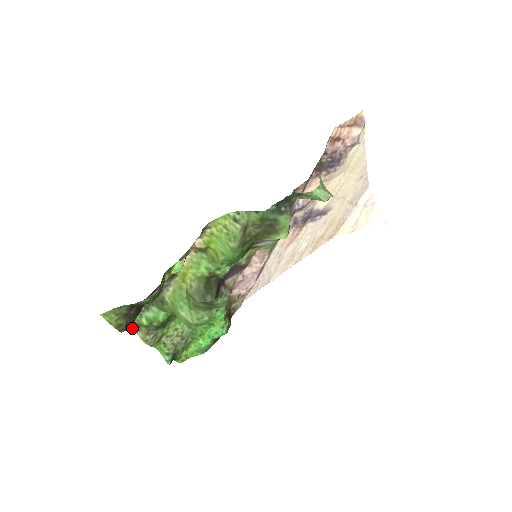
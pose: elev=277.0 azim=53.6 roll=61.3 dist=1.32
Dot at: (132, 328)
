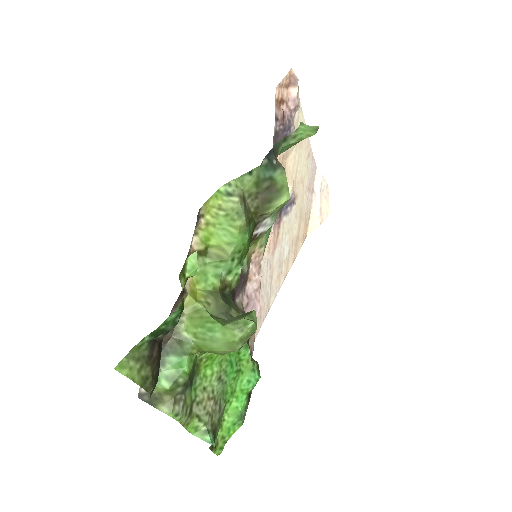
Dot at: occluded
